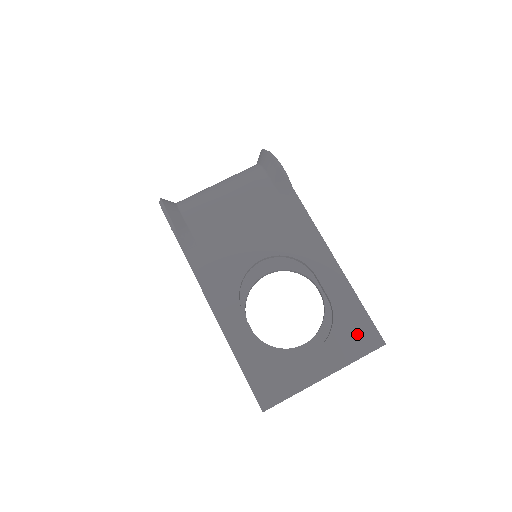
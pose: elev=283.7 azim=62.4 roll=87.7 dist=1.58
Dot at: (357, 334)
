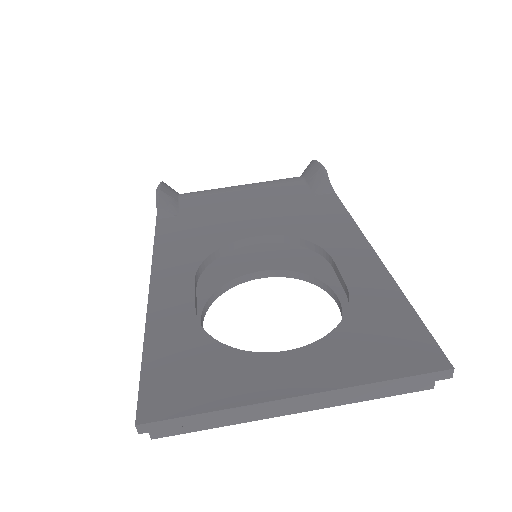
Dot at: (390, 341)
